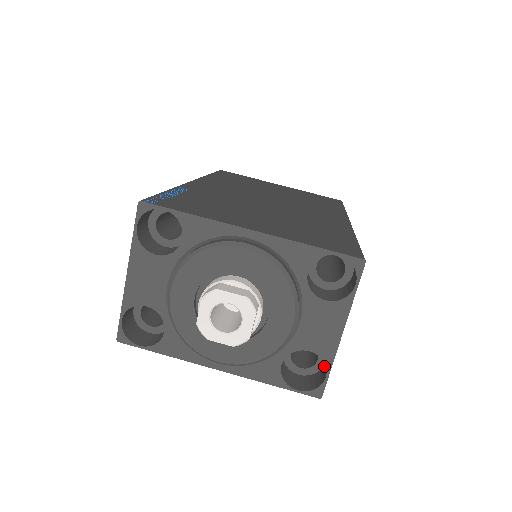
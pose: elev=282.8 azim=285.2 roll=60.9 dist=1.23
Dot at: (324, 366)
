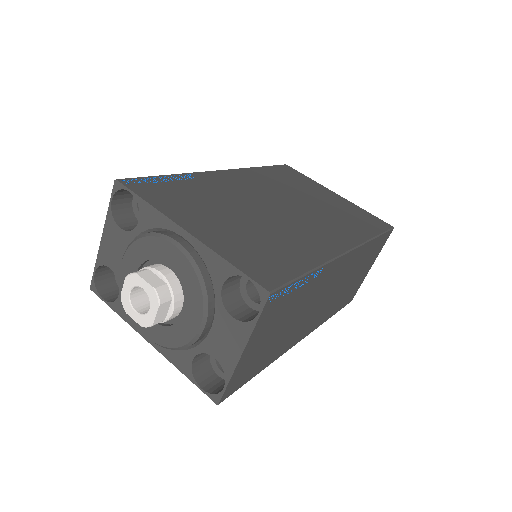
Dot at: (237, 378)
